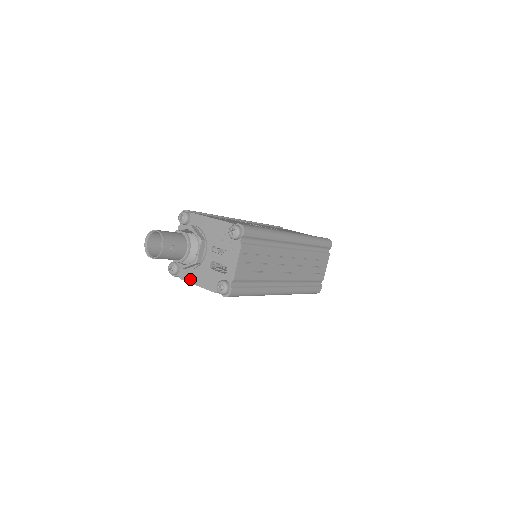
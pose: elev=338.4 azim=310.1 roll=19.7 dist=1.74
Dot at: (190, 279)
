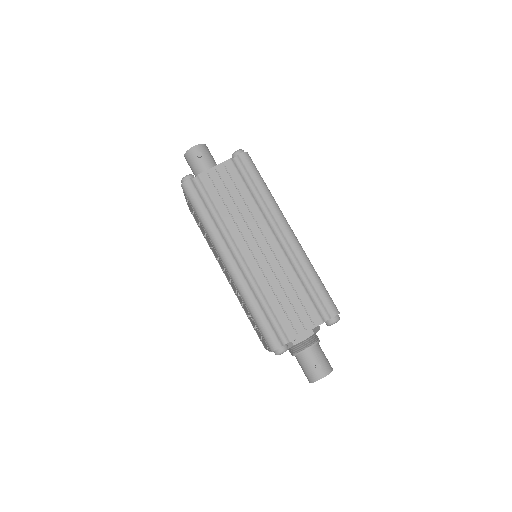
Dot at: occluded
